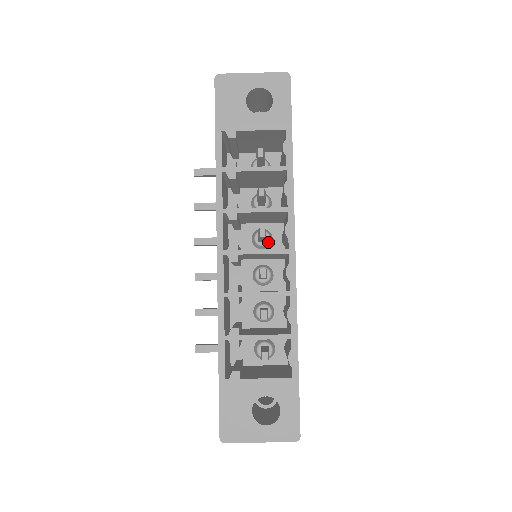
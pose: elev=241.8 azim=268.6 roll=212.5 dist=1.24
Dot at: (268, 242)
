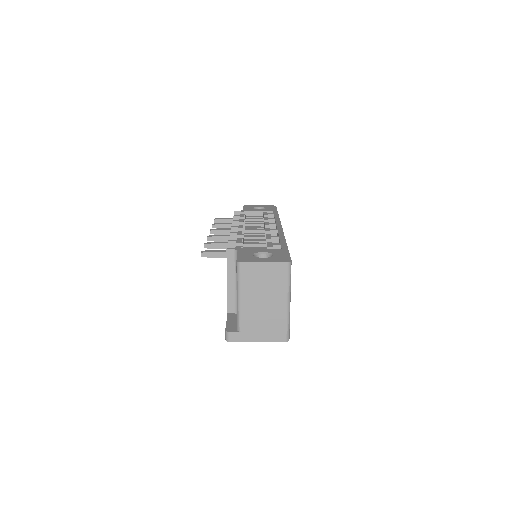
Dot at: occluded
